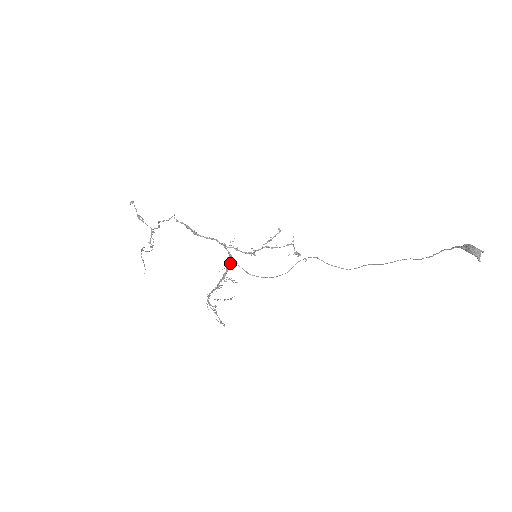
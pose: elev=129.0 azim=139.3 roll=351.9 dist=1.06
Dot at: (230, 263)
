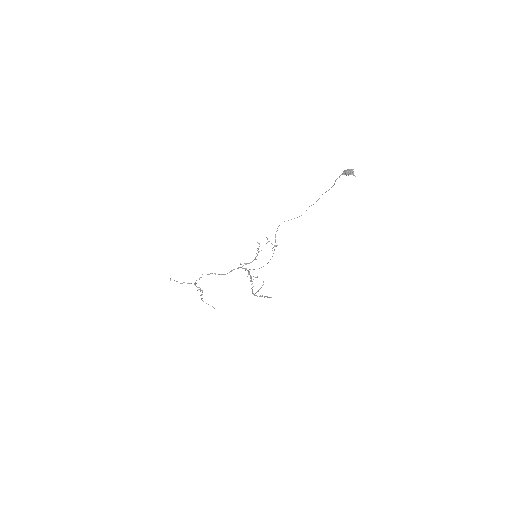
Dot at: (248, 271)
